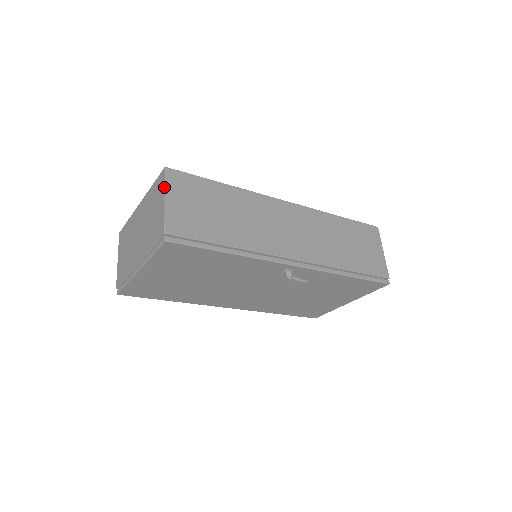
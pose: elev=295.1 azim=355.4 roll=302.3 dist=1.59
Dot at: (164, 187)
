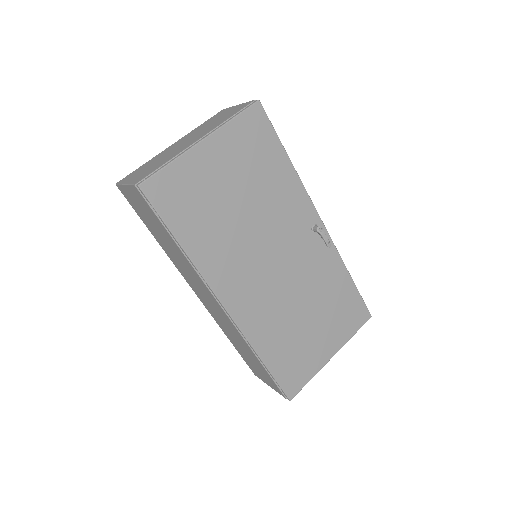
Dot at: (232, 106)
